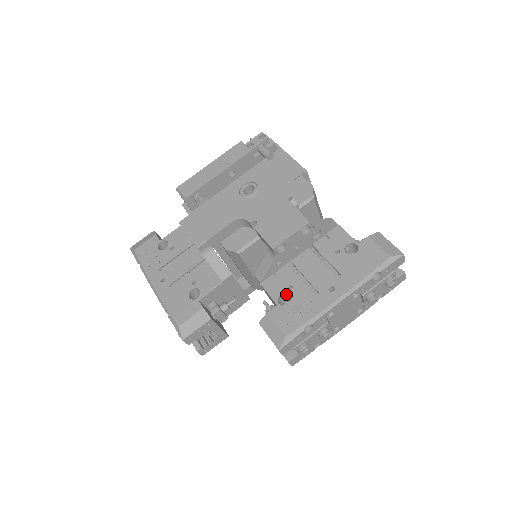
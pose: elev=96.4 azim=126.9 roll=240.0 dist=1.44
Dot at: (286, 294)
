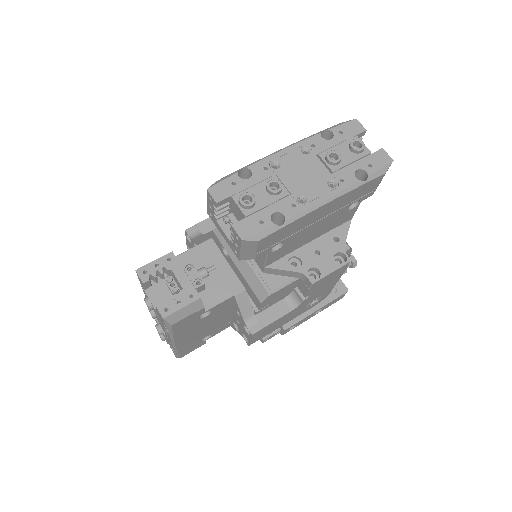
Dot at: occluded
